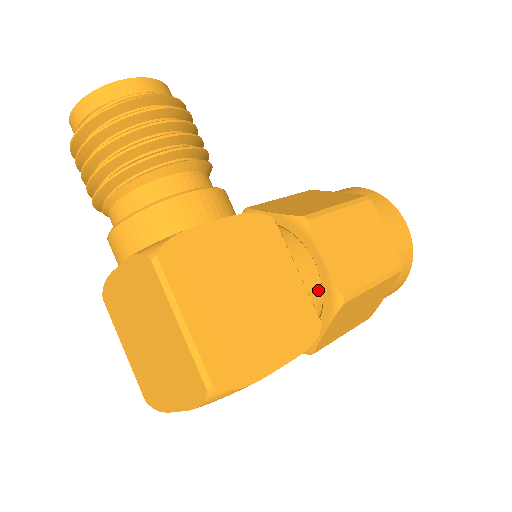
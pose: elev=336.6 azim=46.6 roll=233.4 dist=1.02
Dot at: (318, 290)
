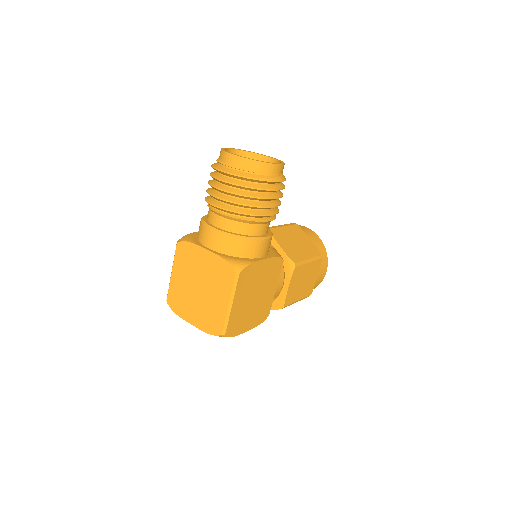
Dot at: (275, 295)
